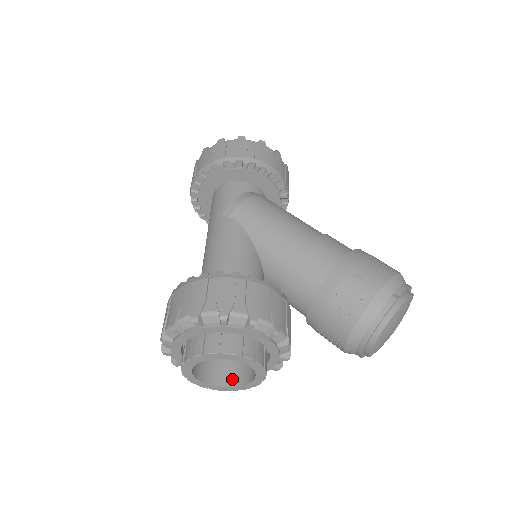
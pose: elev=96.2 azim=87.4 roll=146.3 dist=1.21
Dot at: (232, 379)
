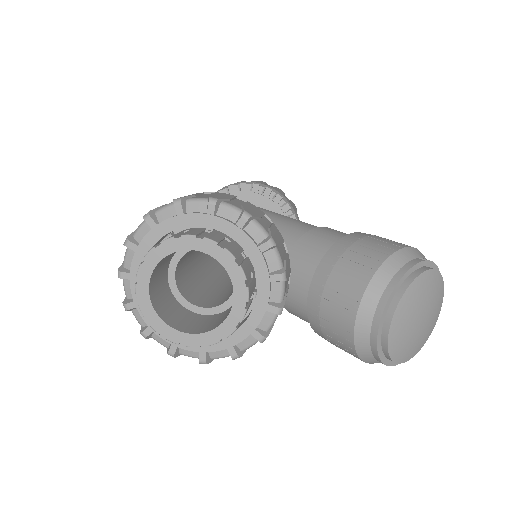
Dot at: (197, 329)
